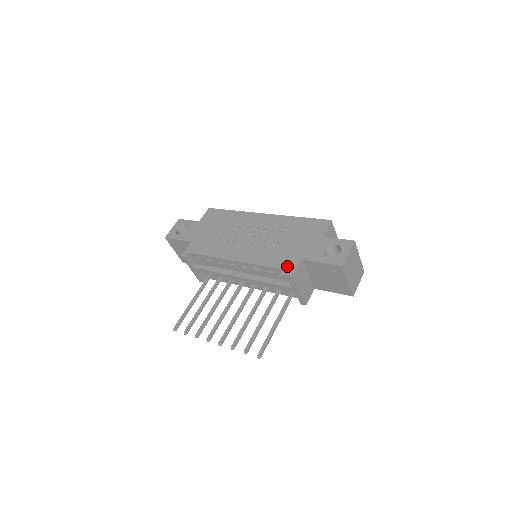
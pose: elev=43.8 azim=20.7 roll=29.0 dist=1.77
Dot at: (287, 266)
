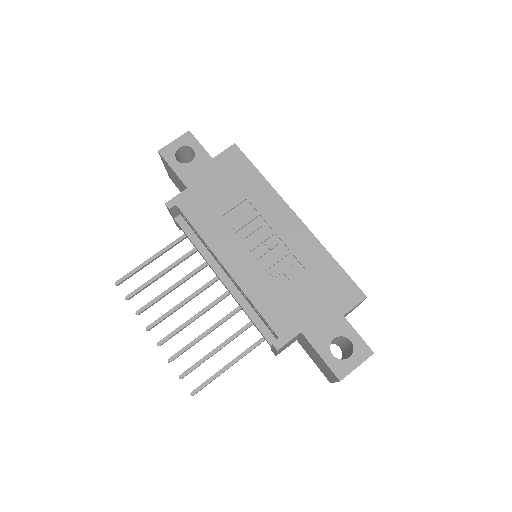
Dot at: (280, 329)
